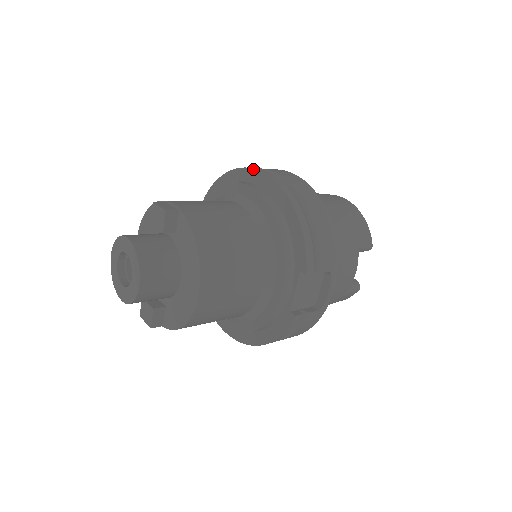
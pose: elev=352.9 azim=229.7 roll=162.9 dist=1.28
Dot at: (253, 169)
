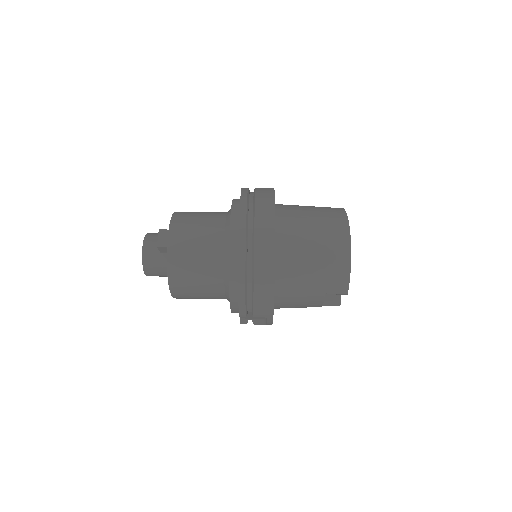
Dot at: (239, 221)
